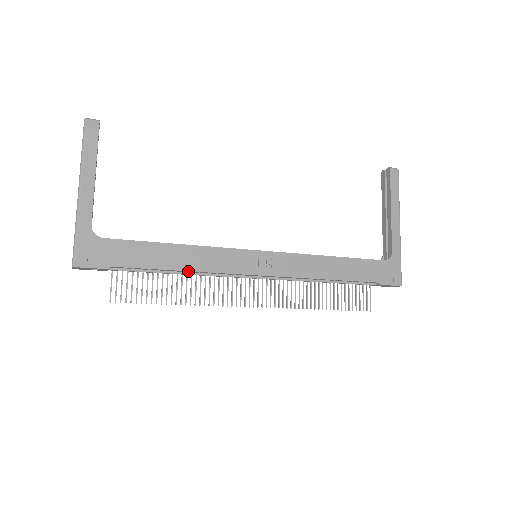
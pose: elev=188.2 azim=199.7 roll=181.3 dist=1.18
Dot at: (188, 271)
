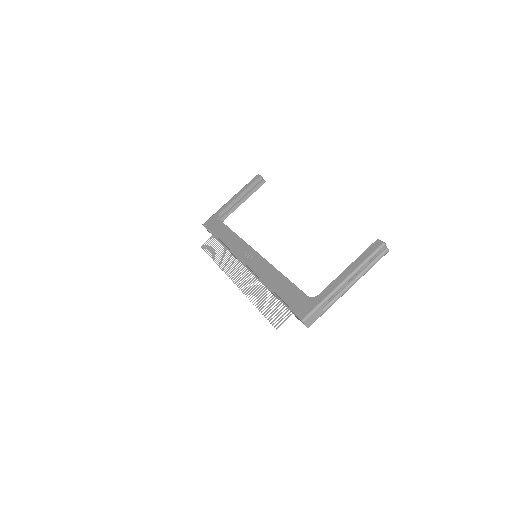
Dot at: (225, 245)
